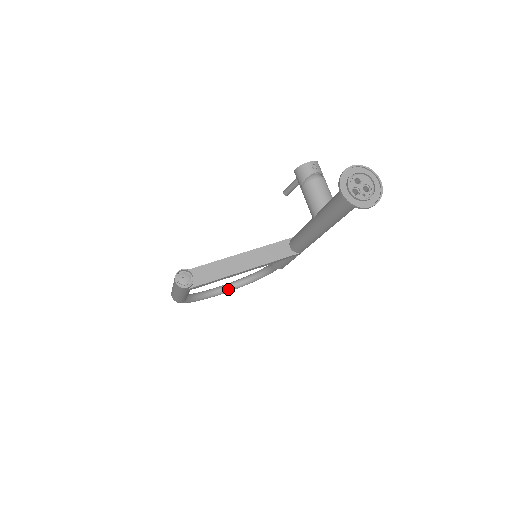
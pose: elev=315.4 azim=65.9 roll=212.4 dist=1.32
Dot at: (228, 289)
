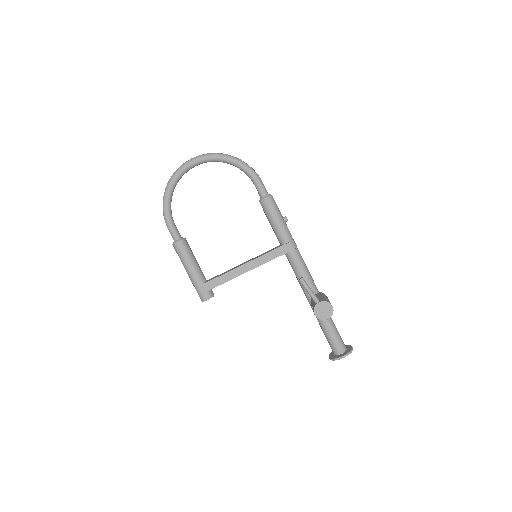
Dot at: occluded
